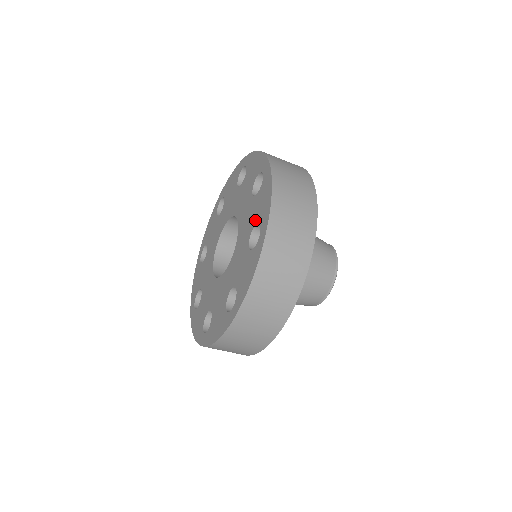
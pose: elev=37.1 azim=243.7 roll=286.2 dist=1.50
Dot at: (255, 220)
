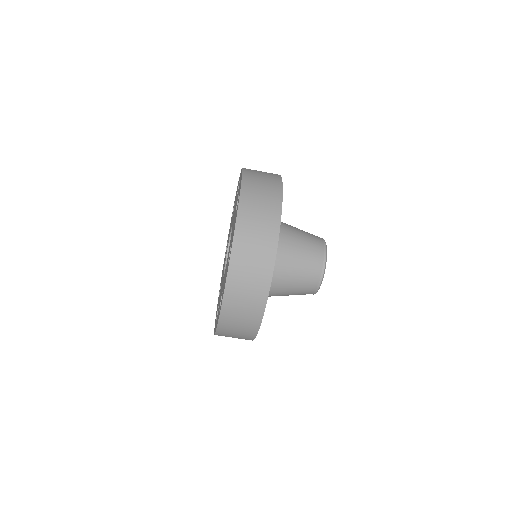
Dot at: occluded
